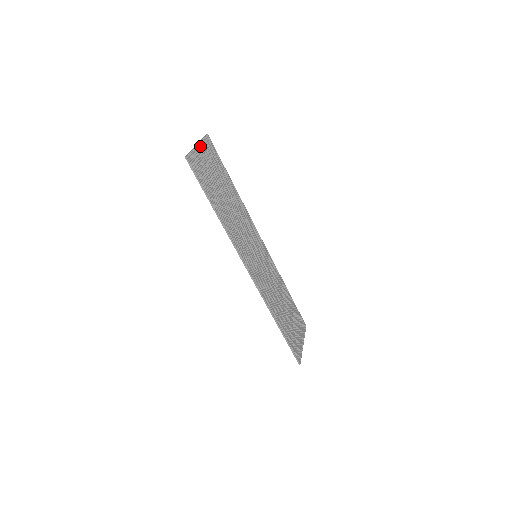
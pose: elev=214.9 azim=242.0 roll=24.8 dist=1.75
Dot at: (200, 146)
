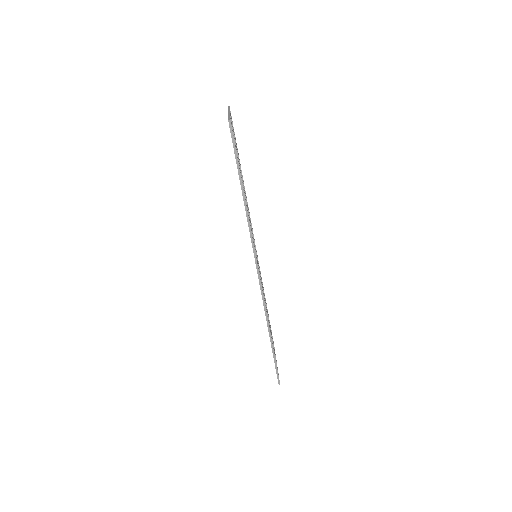
Dot at: (230, 115)
